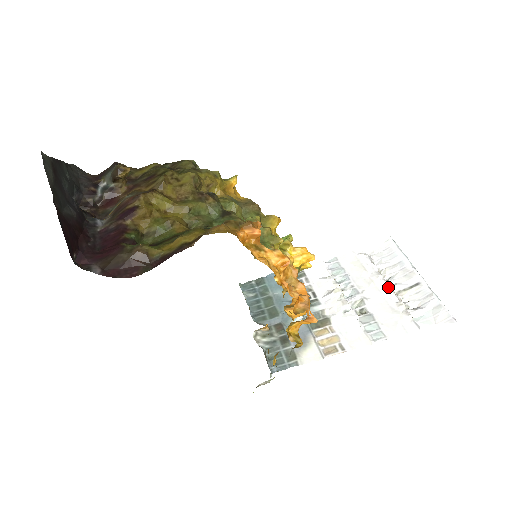
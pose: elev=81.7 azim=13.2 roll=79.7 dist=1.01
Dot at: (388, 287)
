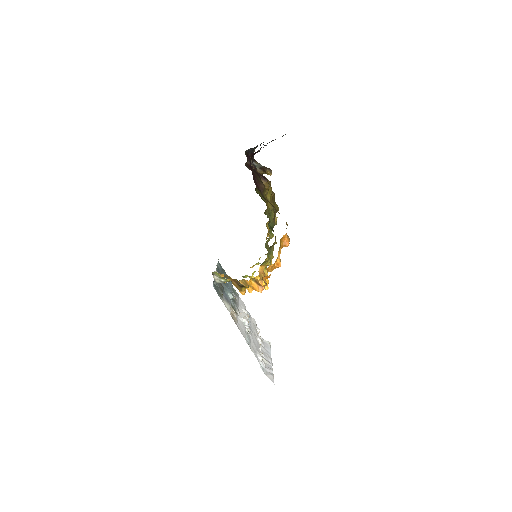
Dot at: (259, 346)
